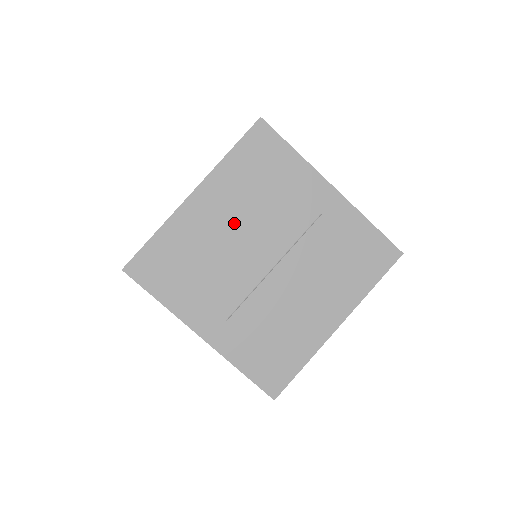
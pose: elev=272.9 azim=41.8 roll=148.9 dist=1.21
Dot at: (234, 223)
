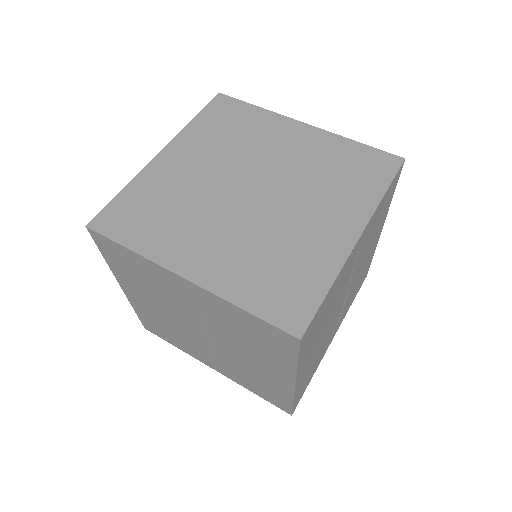
Dot at: (158, 306)
